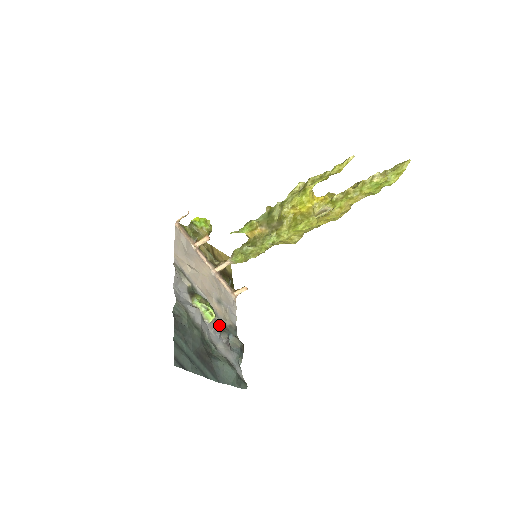
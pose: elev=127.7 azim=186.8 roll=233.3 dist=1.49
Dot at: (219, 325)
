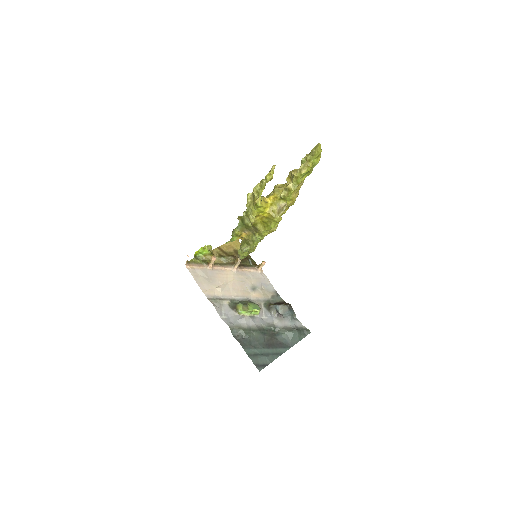
Dot at: (265, 305)
